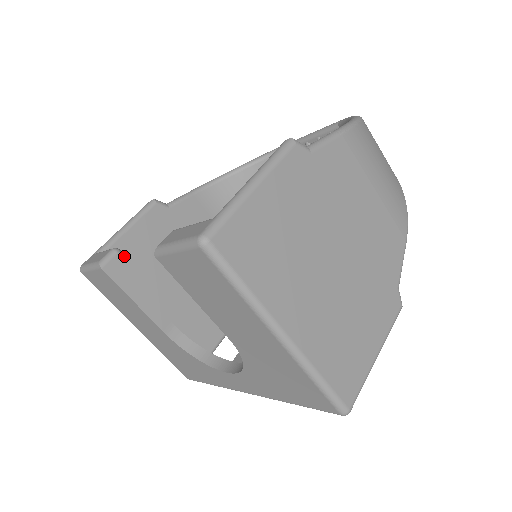
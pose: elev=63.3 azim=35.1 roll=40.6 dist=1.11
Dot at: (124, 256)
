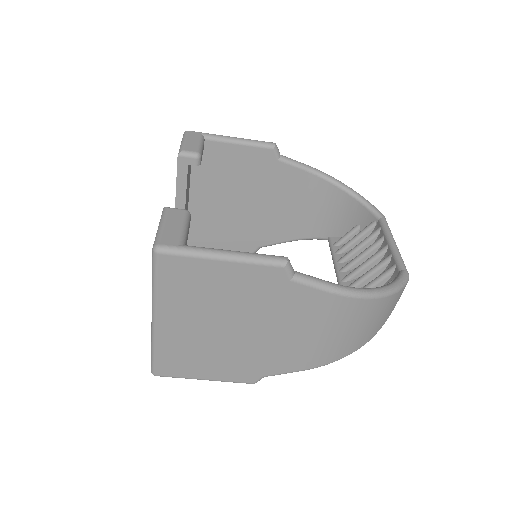
Dot at: (198, 163)
